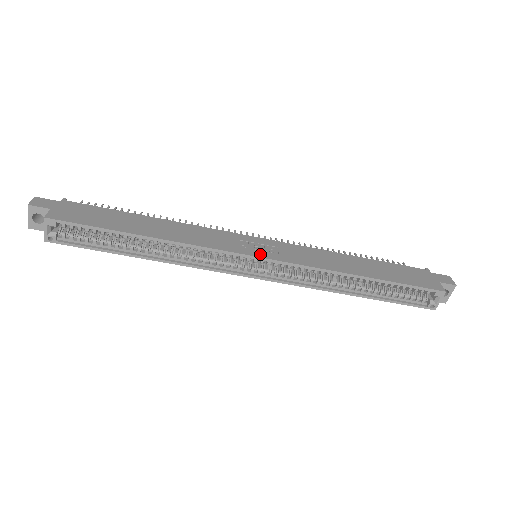
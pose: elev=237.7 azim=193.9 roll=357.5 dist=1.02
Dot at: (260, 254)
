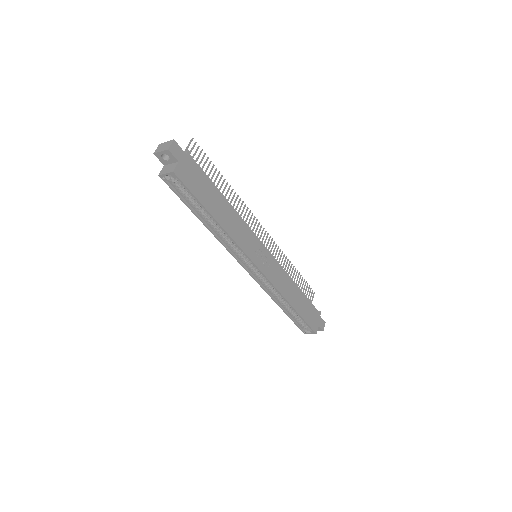
Dot at: (260, 265)
